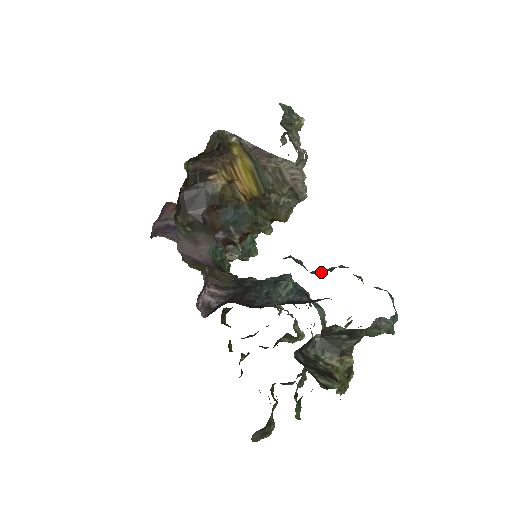
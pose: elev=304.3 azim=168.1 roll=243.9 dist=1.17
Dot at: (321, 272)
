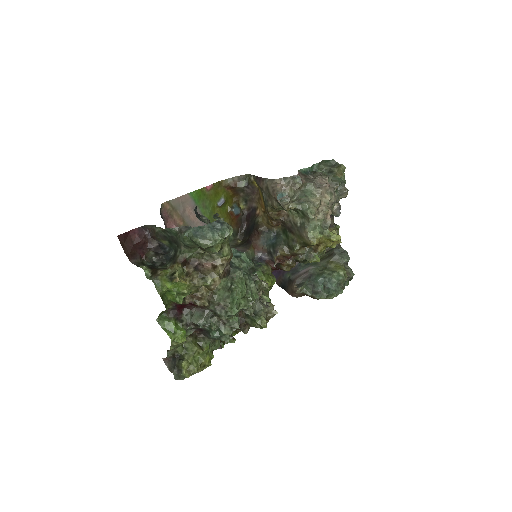
Dot at: occluded
